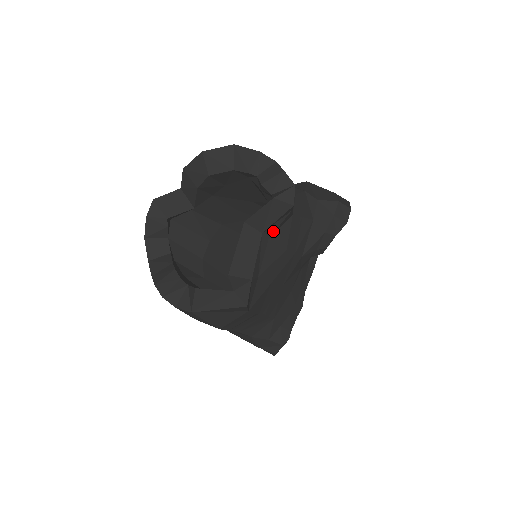
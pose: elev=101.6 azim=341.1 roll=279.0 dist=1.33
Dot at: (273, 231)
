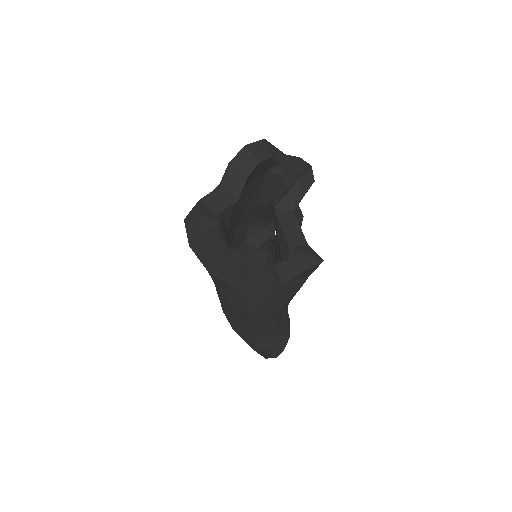
Dot at: occluded
